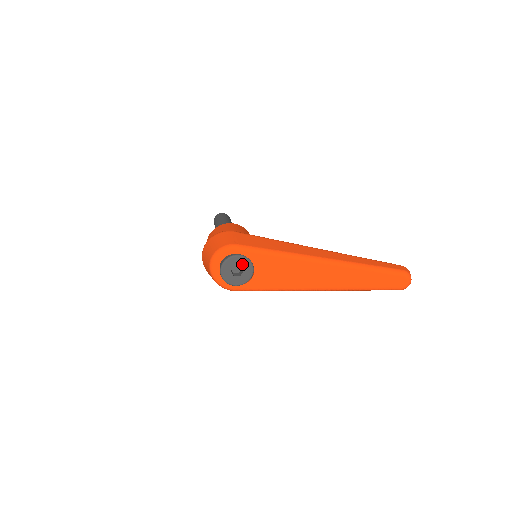
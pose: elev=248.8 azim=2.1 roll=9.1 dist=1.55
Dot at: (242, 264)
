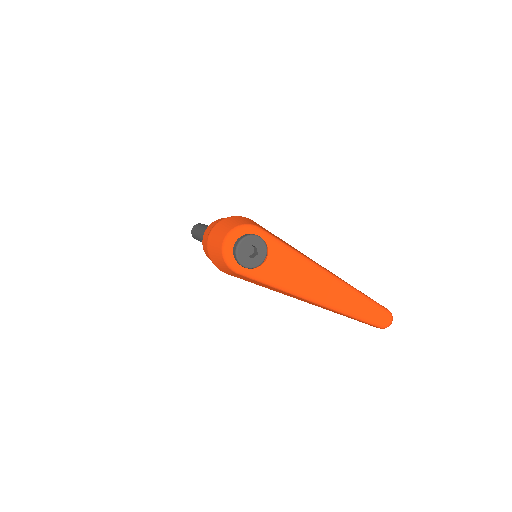
Dot at: (259, 247)
